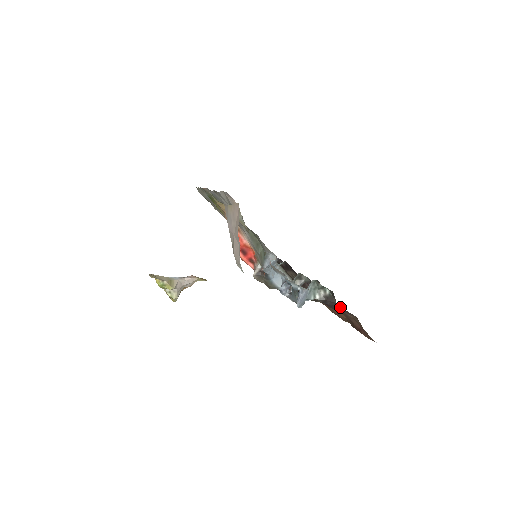
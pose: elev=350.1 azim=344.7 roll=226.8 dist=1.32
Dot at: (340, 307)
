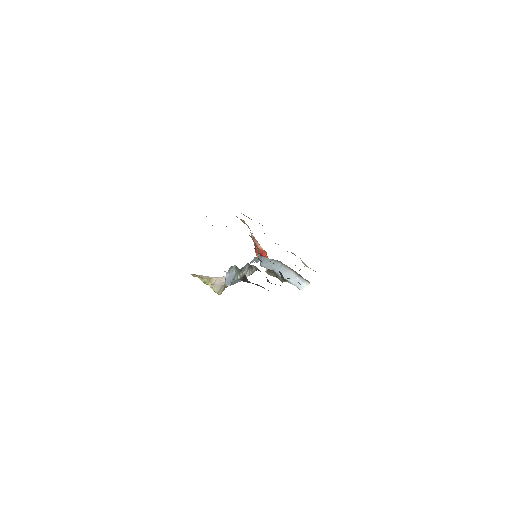
Dot at: (258, 285)
